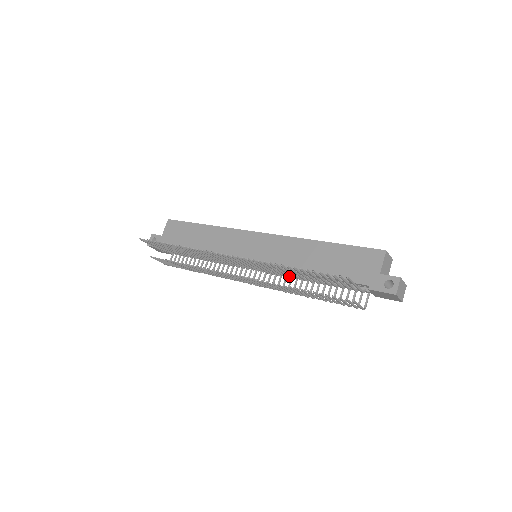
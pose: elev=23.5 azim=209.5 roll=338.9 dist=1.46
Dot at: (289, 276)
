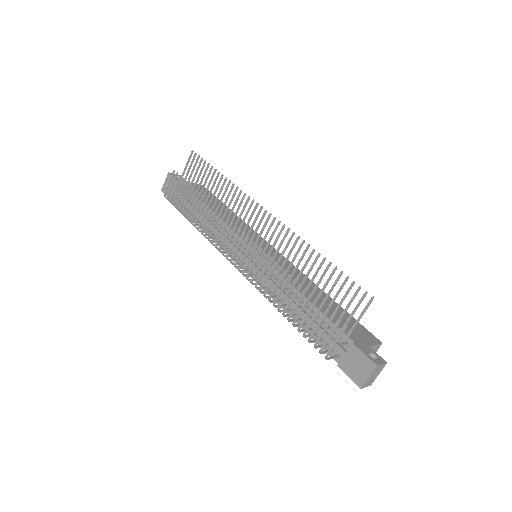
Dot at: (283, 280)
